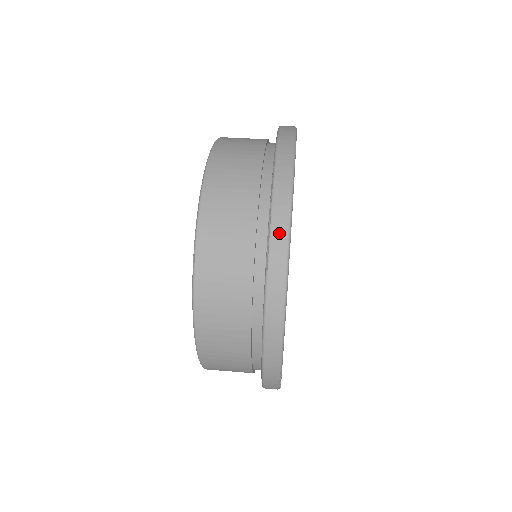
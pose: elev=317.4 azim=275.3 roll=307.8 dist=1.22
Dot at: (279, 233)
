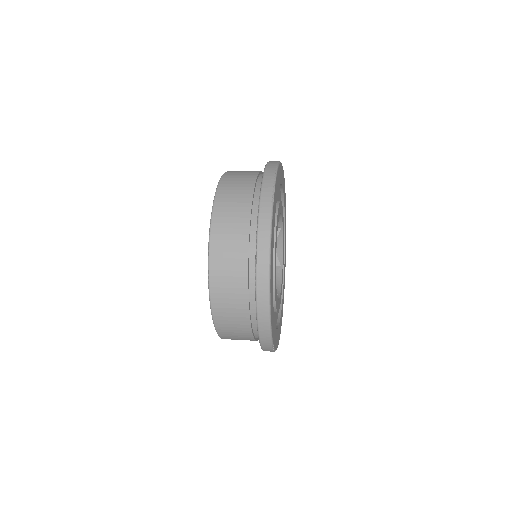
Dot at: (263, 263)
